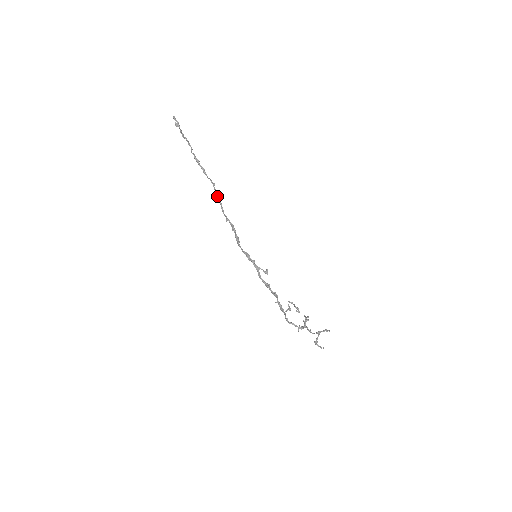
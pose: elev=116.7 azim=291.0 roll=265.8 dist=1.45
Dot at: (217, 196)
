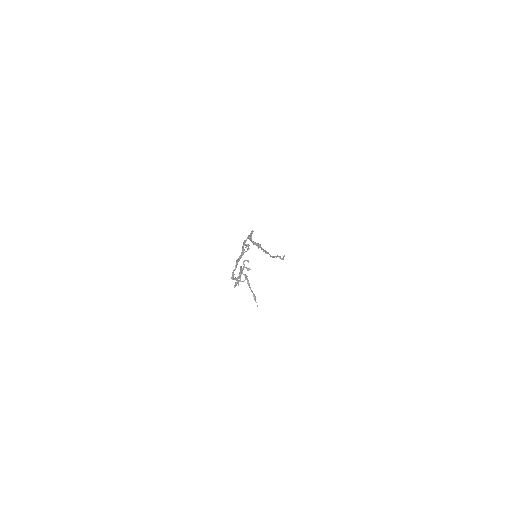
Dot at: (267, 252)
